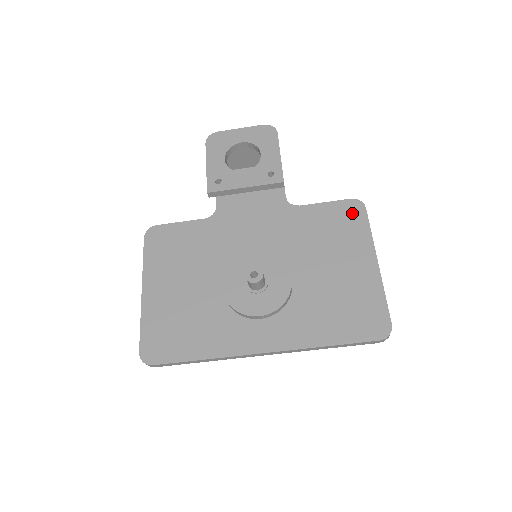
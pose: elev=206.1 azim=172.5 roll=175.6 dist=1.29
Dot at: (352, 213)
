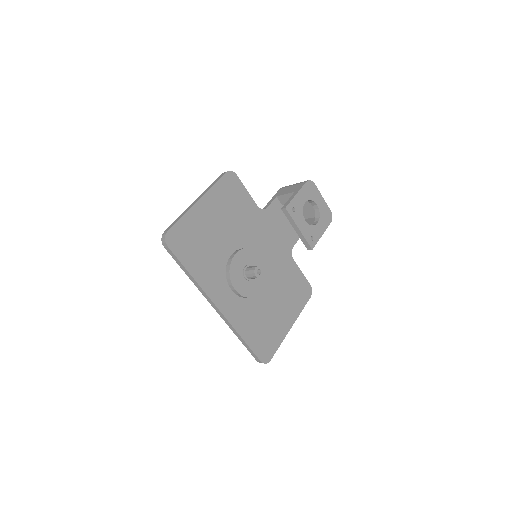
Dot at: (305, 292)
